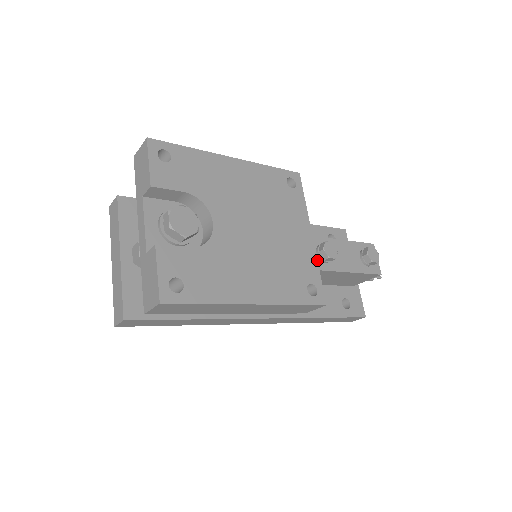
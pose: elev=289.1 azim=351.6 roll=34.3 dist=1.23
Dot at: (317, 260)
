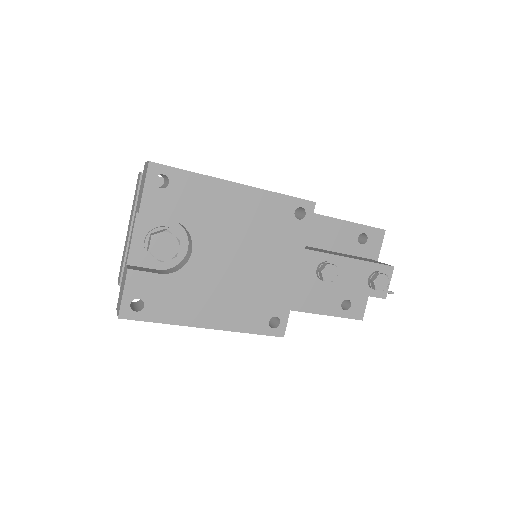
Dot at: occluded
